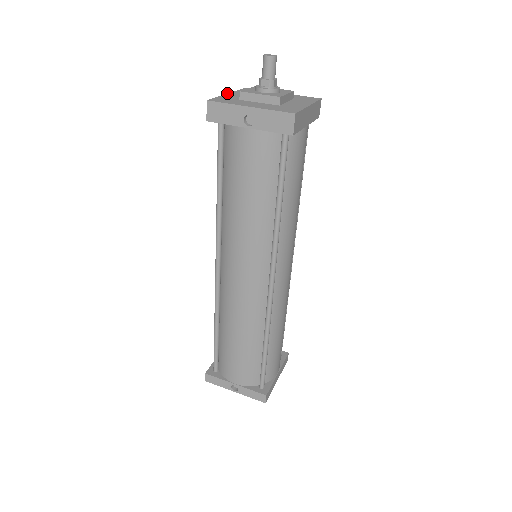
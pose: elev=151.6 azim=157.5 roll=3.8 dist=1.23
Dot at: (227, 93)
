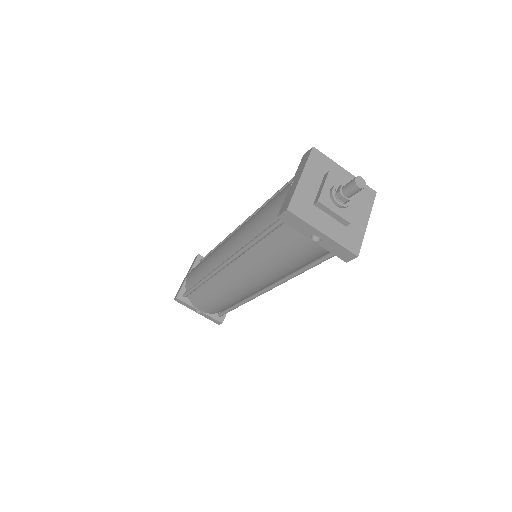
Dot at: (301, 175)
